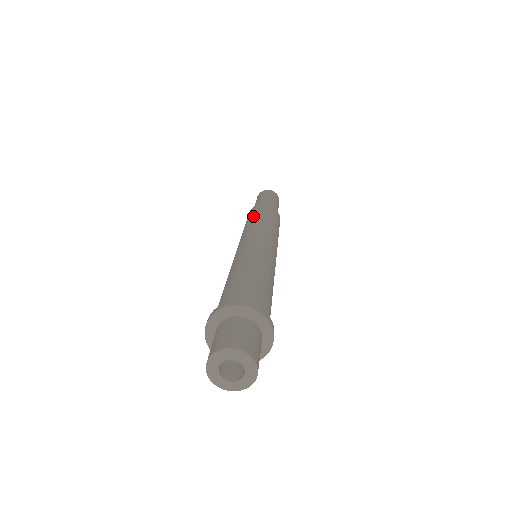
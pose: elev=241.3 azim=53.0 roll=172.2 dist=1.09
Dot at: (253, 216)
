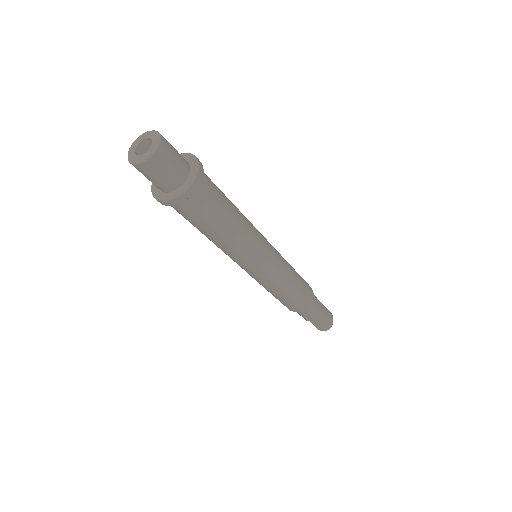
Dot at: occluded
